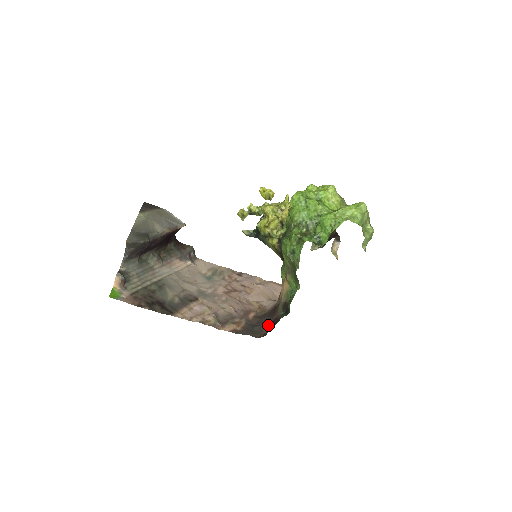
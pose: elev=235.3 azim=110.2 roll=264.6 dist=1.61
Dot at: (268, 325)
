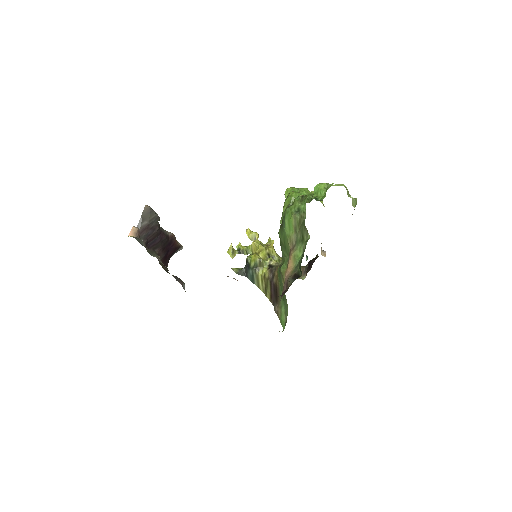
Dot at: (282, 293)
